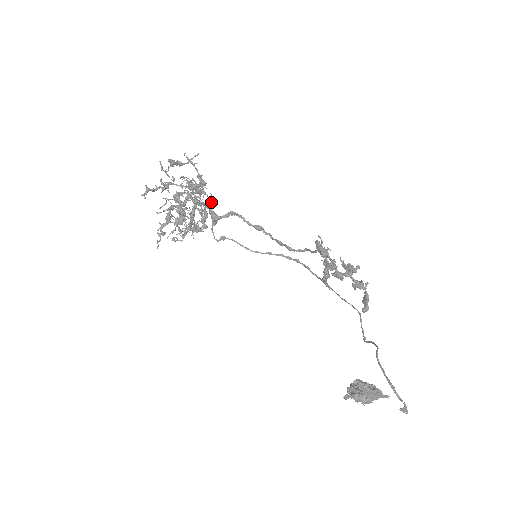
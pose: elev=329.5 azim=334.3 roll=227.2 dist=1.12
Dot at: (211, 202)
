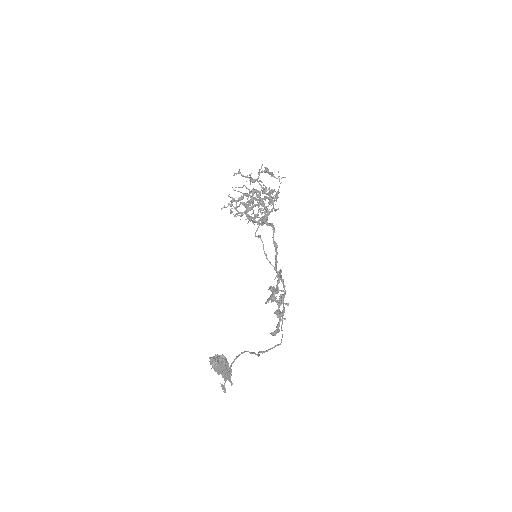
Dot at: (272, 211)
